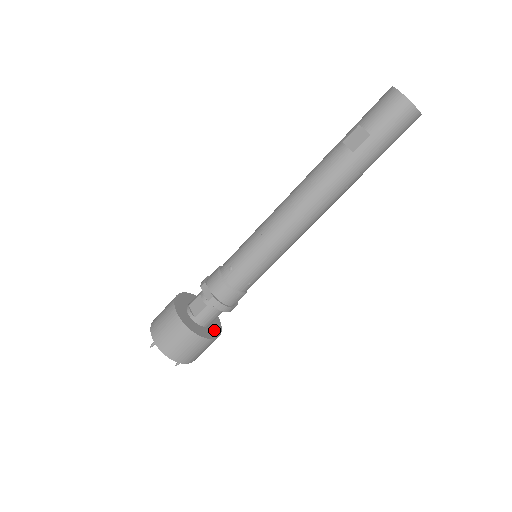
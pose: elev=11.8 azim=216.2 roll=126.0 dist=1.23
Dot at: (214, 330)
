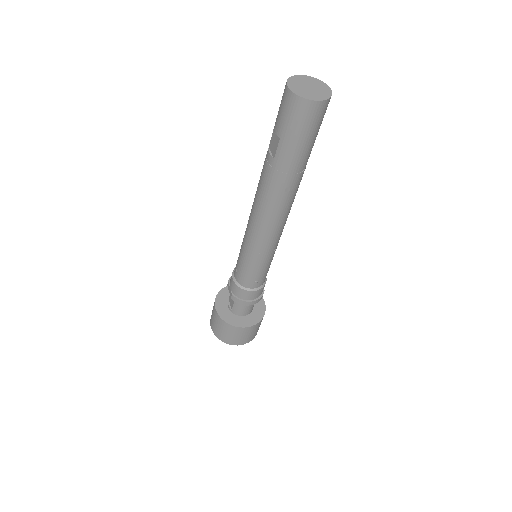
Dot at: (254, 317)
